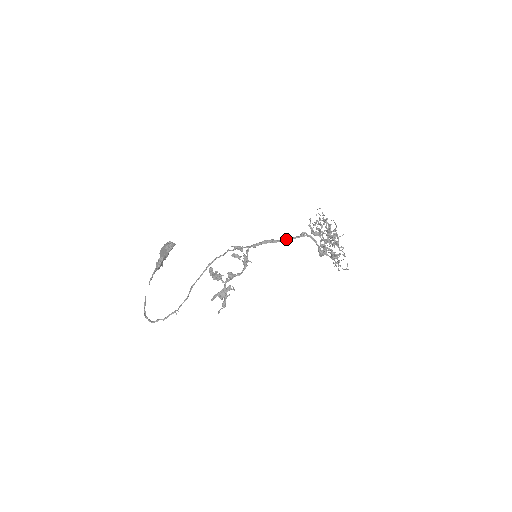
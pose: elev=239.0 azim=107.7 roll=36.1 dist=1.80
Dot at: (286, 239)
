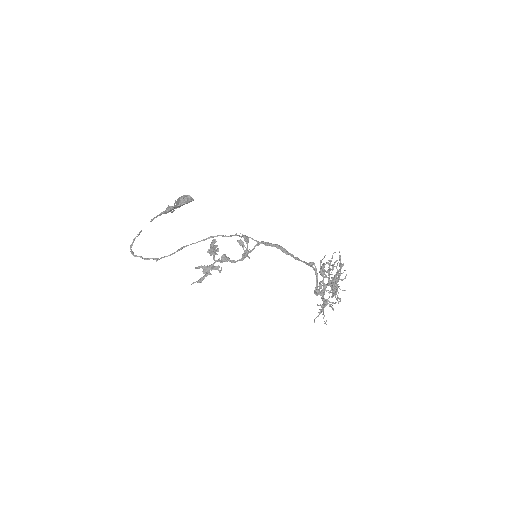
Dot at: (296, 257)
